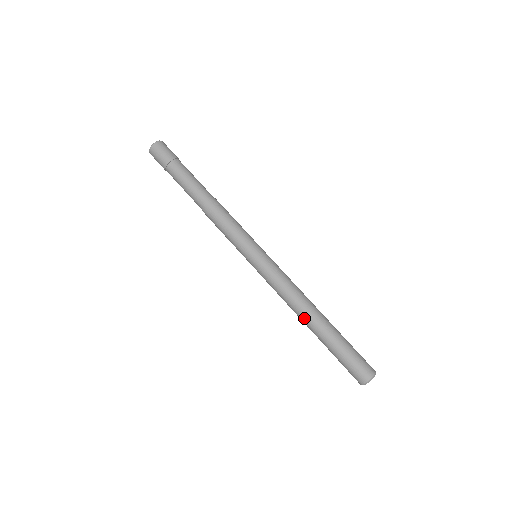
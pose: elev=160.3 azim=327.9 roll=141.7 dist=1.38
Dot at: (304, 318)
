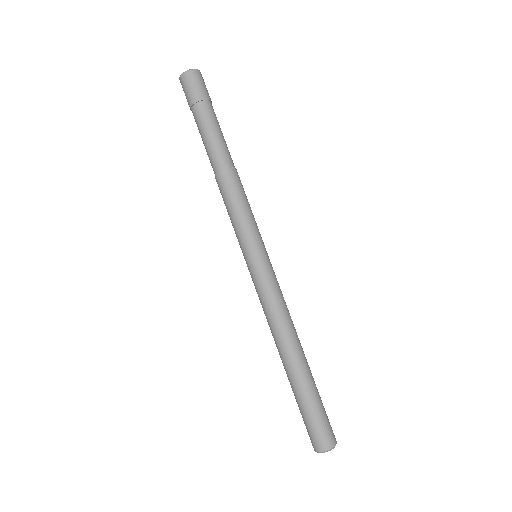
Dot at: (278, 351)
